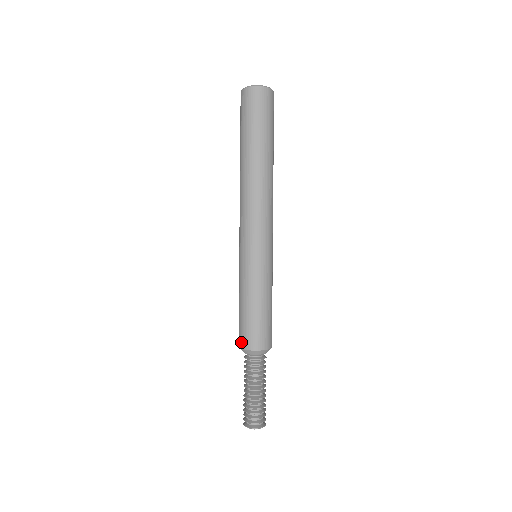
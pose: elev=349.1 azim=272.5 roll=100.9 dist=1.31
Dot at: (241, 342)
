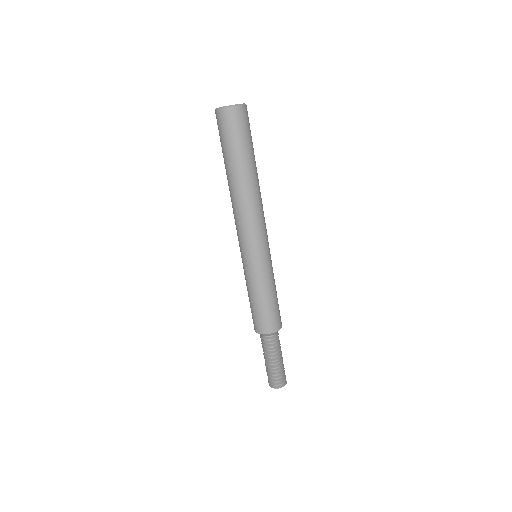
Dot at: (259, 329)
